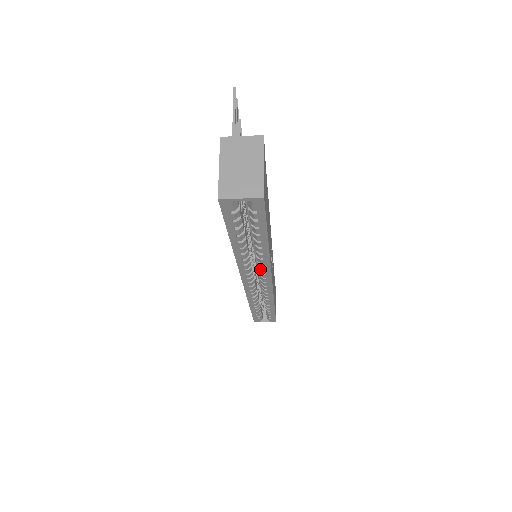
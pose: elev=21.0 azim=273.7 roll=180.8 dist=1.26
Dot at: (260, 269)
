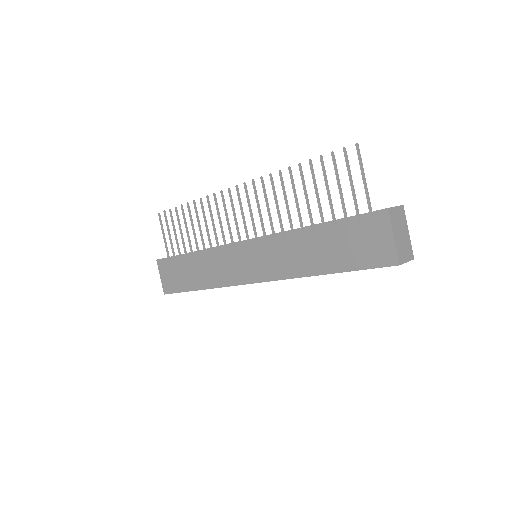
Dot at: occluded
